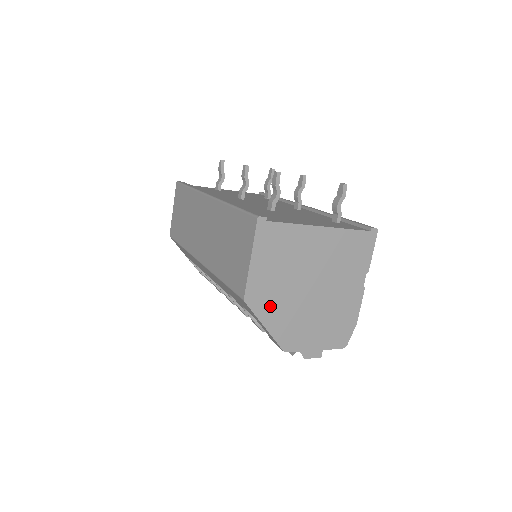
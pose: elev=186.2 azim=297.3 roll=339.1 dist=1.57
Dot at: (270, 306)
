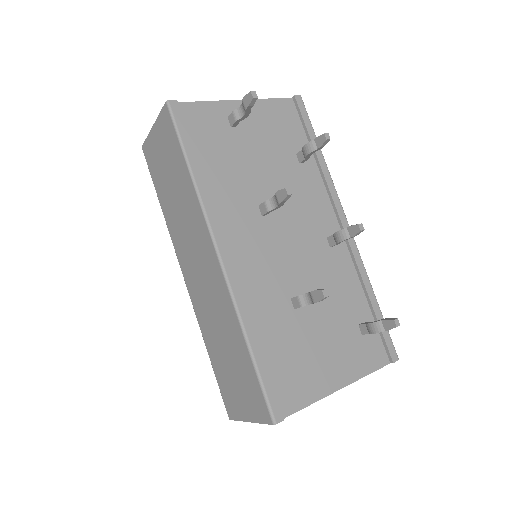
Dot at: occluded
